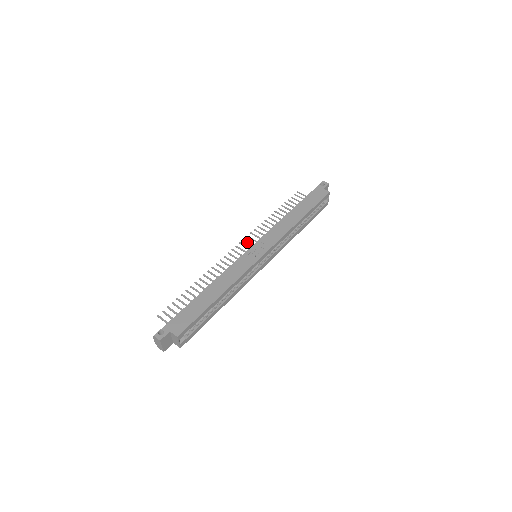
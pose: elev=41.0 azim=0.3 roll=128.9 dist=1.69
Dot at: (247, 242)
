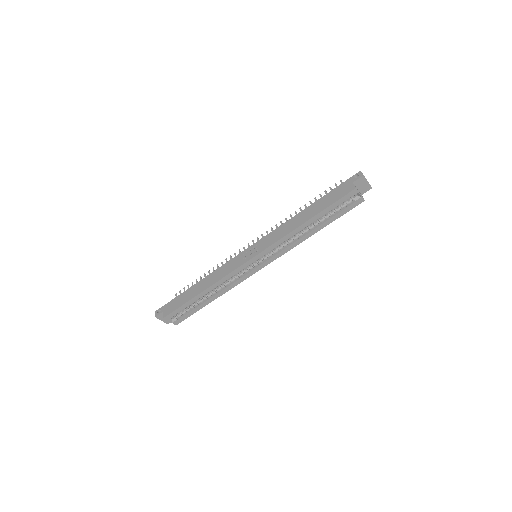
Dot at: occluded
